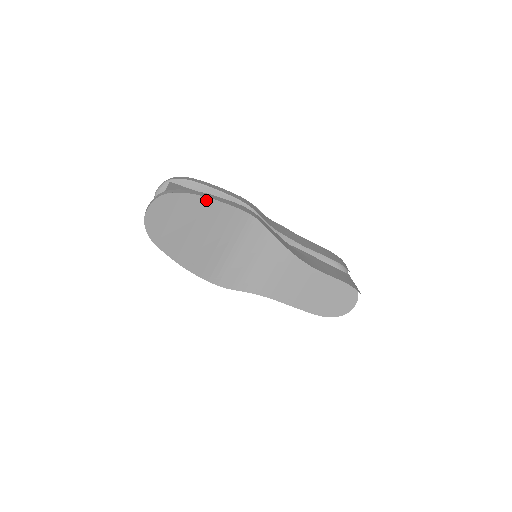
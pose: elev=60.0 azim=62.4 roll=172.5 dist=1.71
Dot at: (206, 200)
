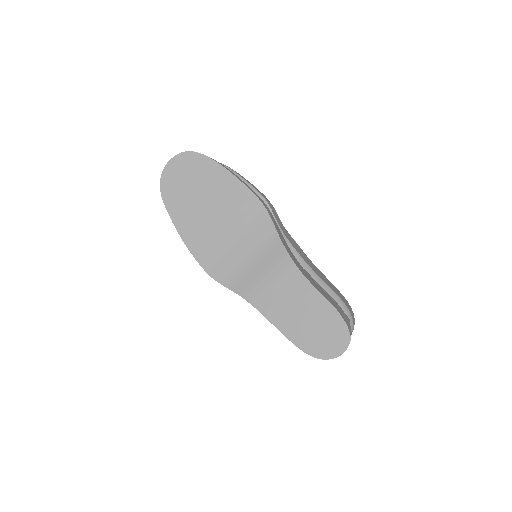
Dot at: (225, 176)
